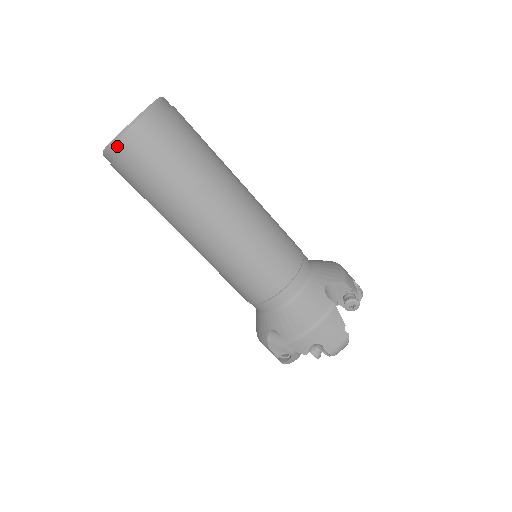
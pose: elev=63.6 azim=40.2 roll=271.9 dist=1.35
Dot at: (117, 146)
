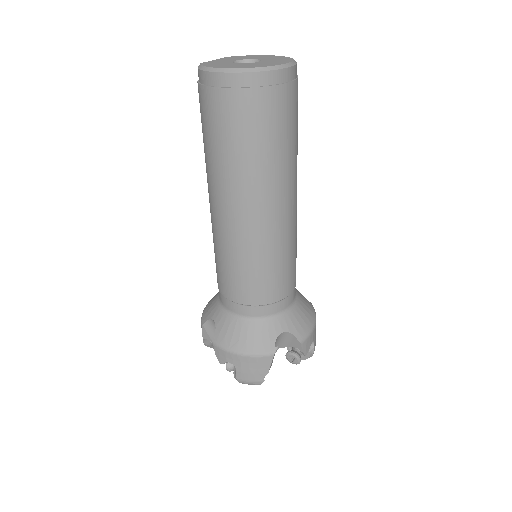
Dot at: (211, 77)
